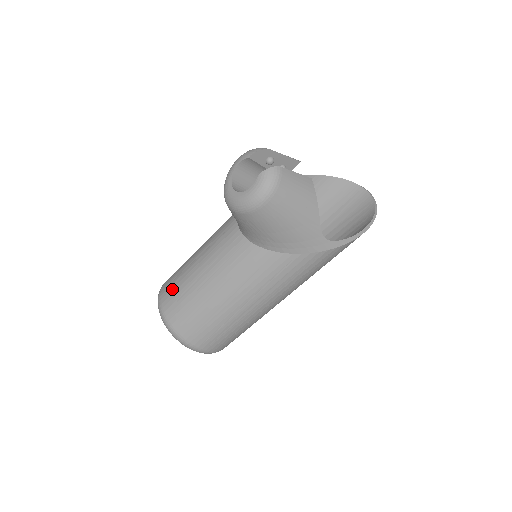
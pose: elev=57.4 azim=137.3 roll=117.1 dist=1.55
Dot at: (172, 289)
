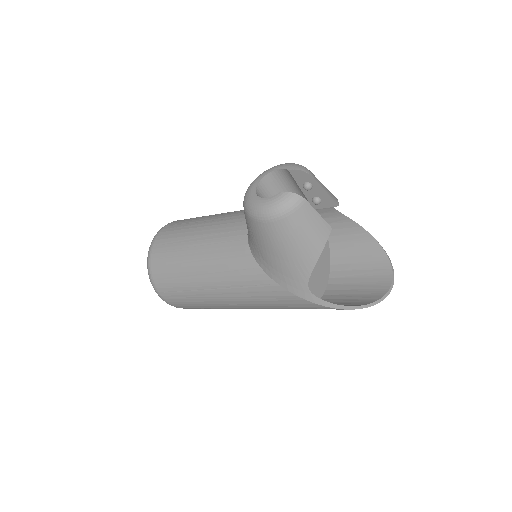
Dot at: (172, 231)
